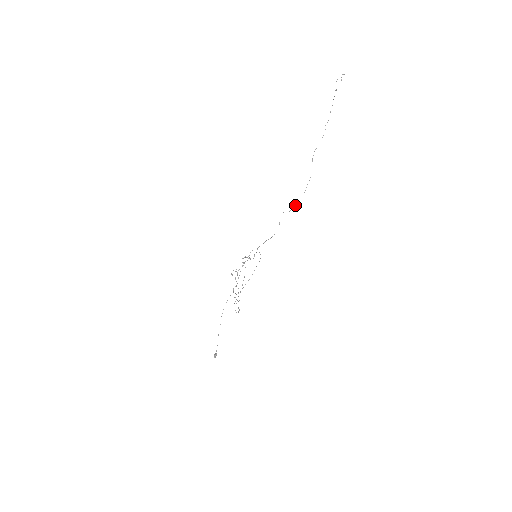
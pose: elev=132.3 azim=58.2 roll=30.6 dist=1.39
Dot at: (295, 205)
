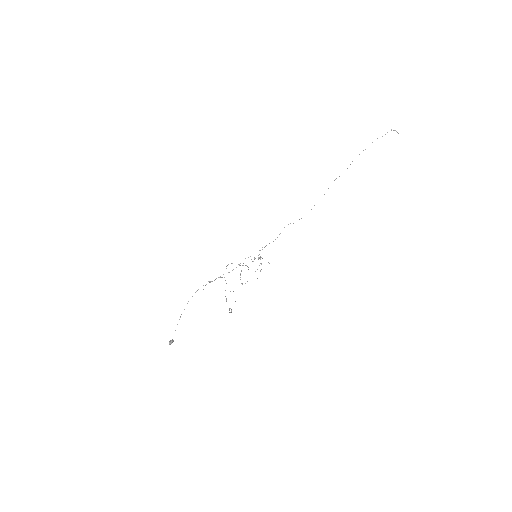
Dot at: occluded
